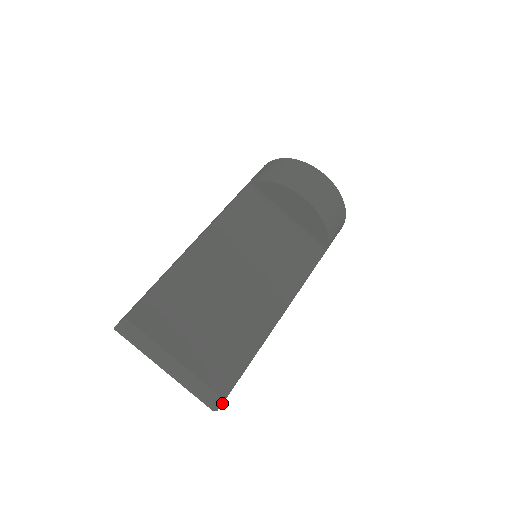
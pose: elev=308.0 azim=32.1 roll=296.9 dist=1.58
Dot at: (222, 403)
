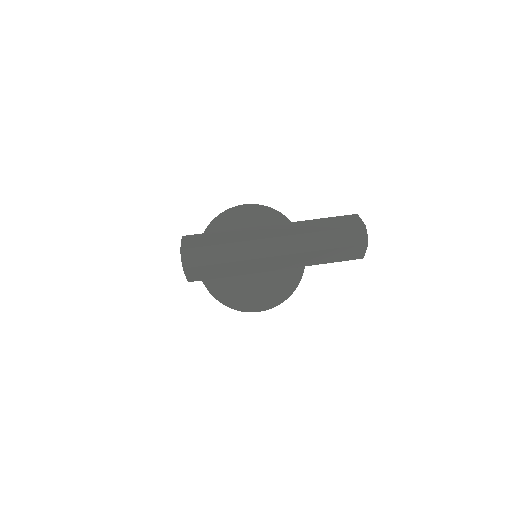
Dot at: (359, 218)
